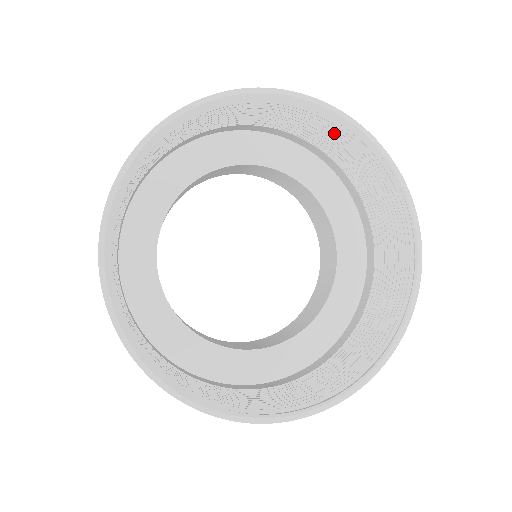
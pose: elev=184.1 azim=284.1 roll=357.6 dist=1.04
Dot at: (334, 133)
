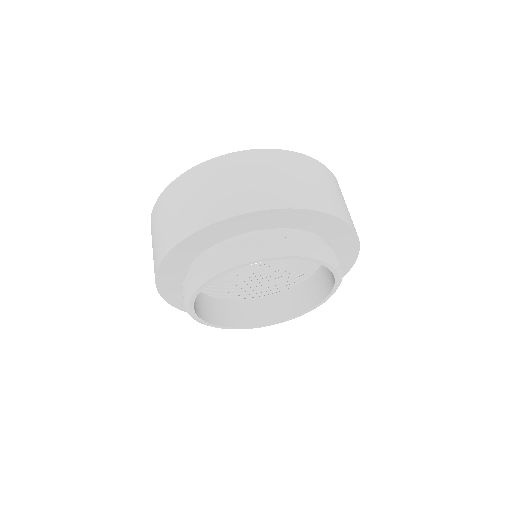
Dot at: occluded
